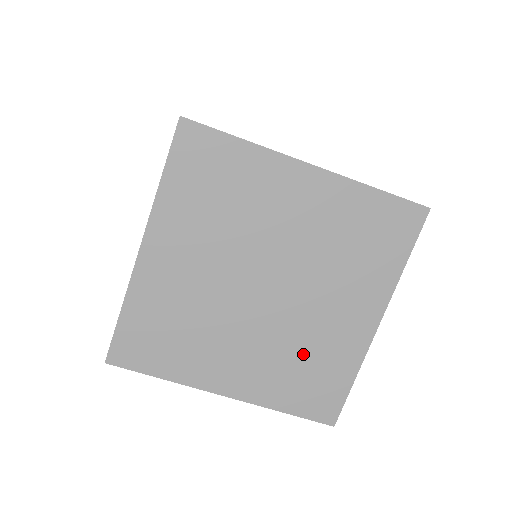
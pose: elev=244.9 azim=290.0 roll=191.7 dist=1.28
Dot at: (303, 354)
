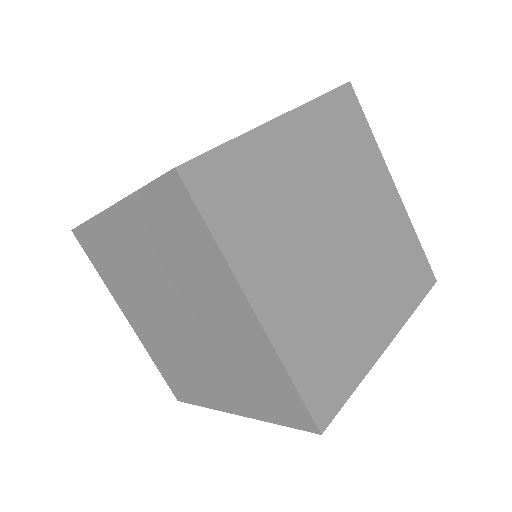
Dot at: (334, 325)
